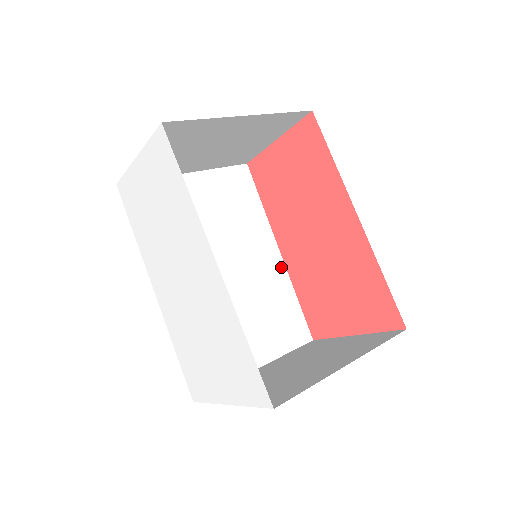
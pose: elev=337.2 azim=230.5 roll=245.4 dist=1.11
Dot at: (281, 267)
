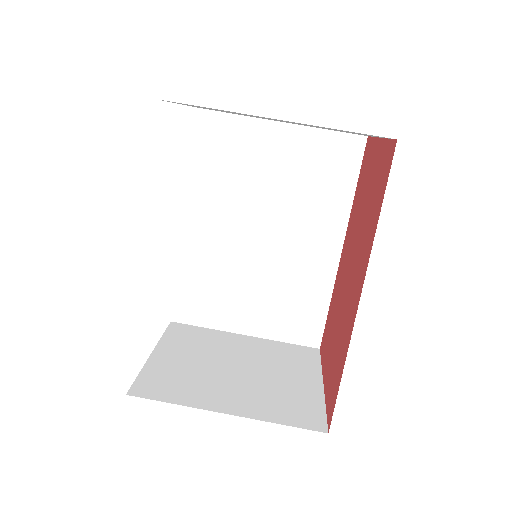
Dot at: (332, 267)
